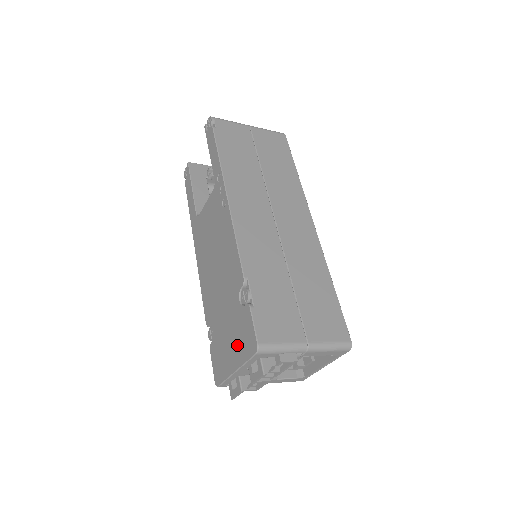
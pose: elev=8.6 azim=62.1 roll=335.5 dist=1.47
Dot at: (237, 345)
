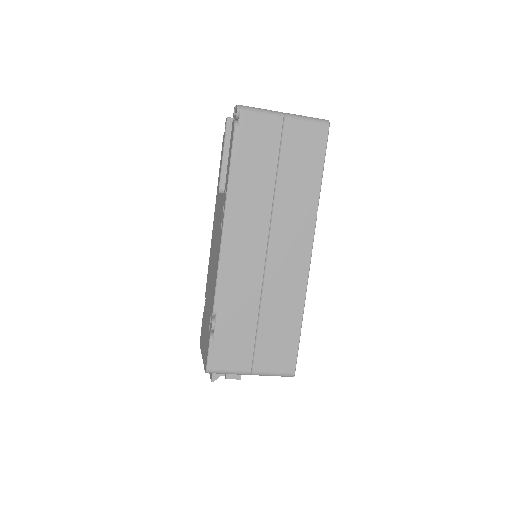
Dot at: (205, 346)
